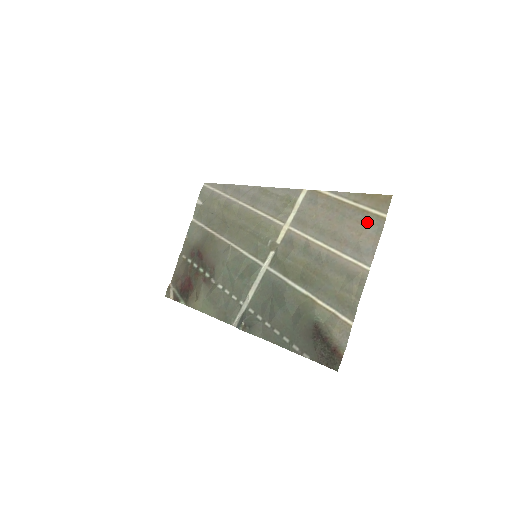
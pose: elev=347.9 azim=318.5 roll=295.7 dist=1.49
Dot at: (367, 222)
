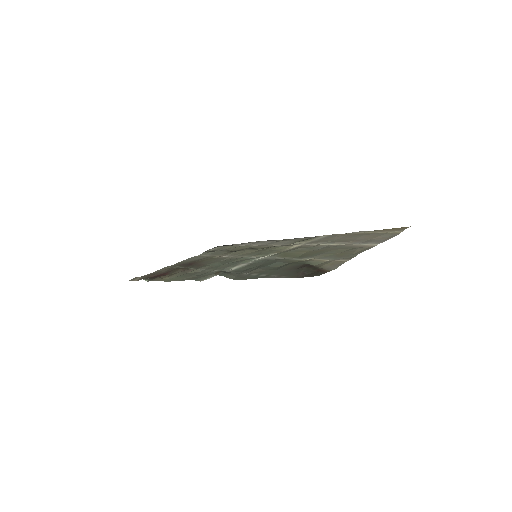
Dot at: (382, 234)
